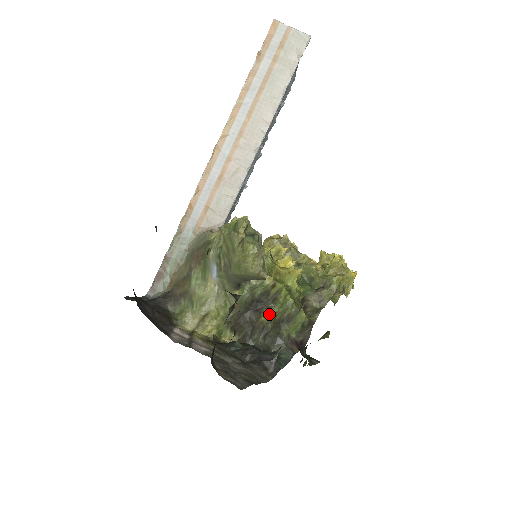
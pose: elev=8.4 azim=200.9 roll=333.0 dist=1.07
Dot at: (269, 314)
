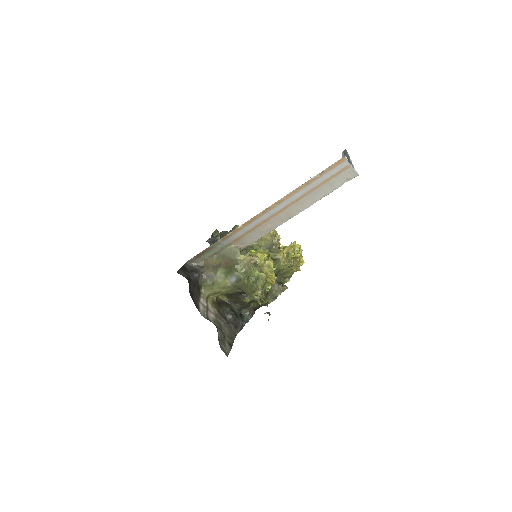
Dot at: occluded
